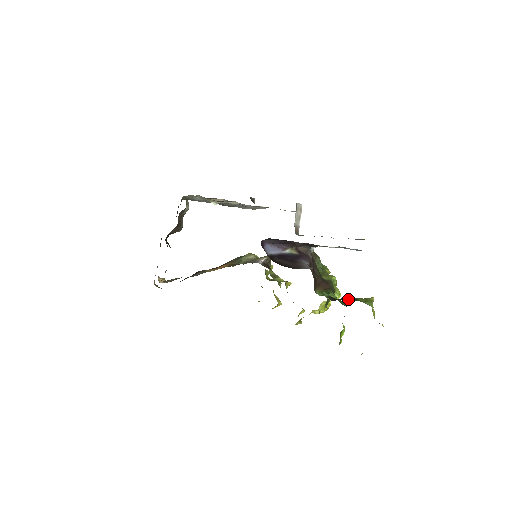
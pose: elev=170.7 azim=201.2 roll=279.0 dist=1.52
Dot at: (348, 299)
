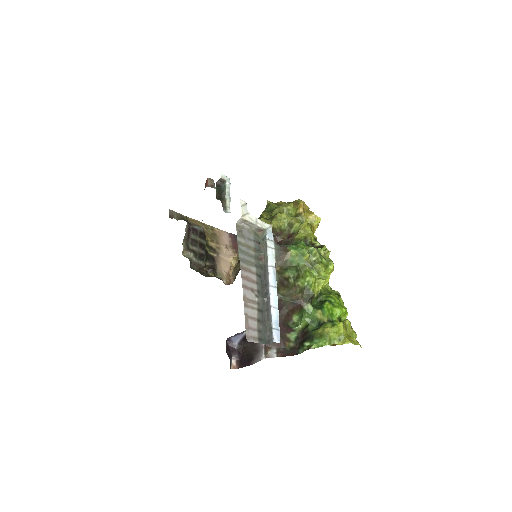
Dot at: (302, 352)
